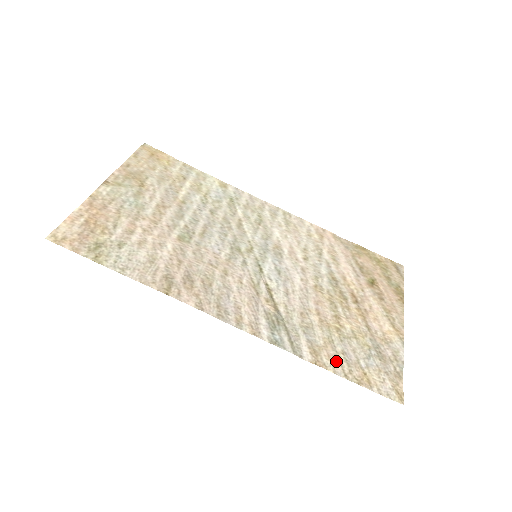
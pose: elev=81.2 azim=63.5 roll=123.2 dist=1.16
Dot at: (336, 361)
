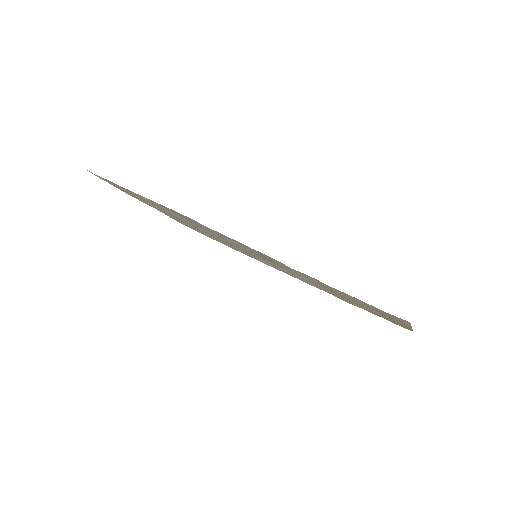
Dot at: (328, 286)
